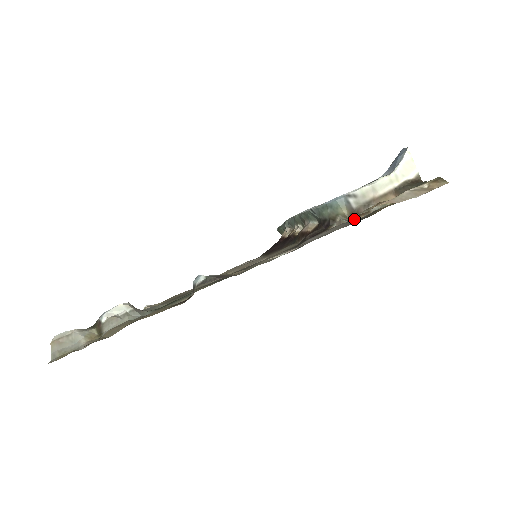
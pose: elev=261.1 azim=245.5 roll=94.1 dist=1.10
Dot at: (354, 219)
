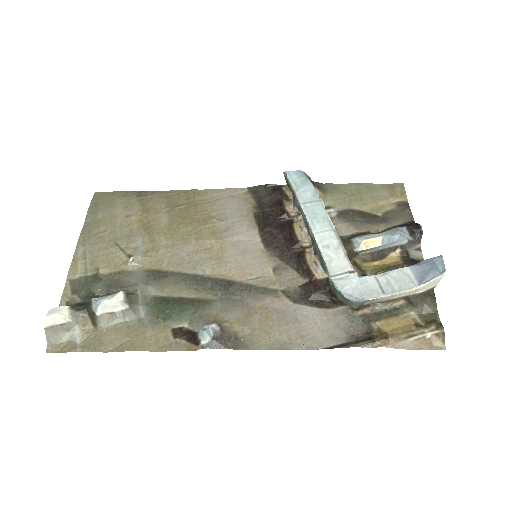
Dot at: (359, 312)
